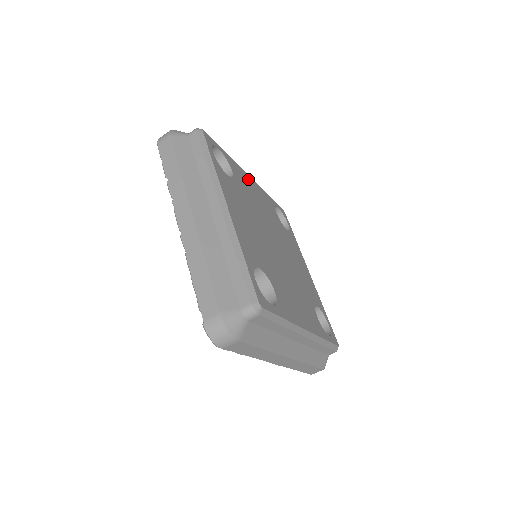
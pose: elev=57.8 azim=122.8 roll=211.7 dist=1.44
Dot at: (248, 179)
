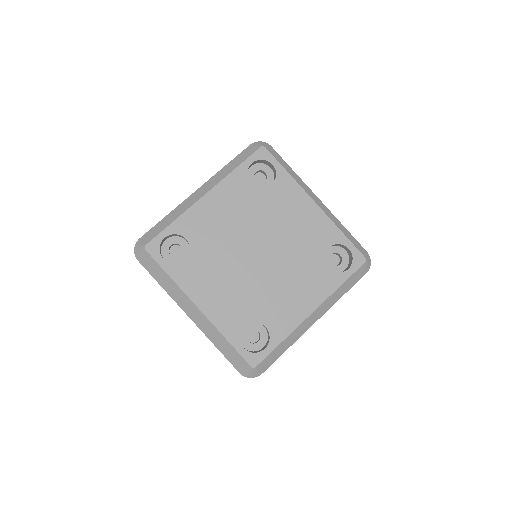
Dot at: (205, 206)
